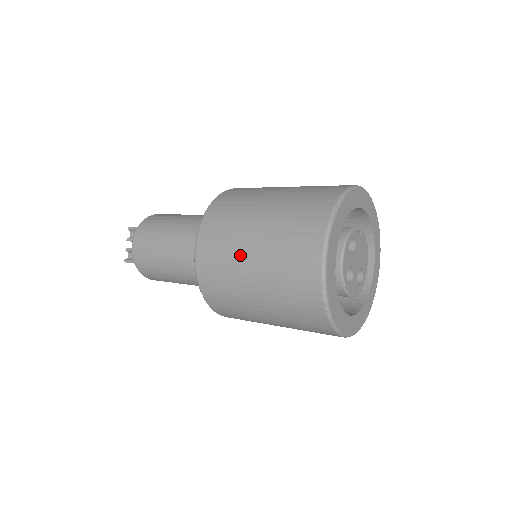
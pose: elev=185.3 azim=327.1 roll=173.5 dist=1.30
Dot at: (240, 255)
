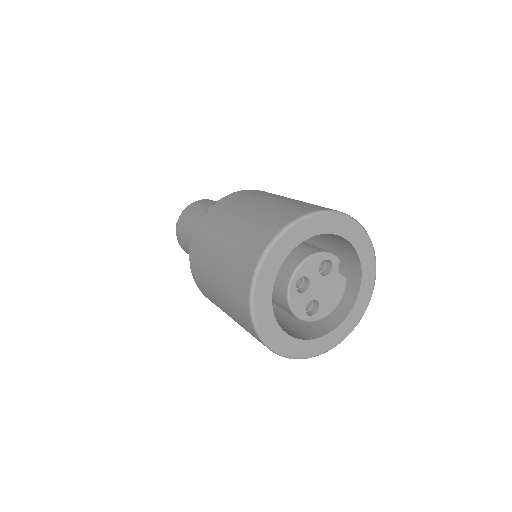
Dot at: (242, 208)
